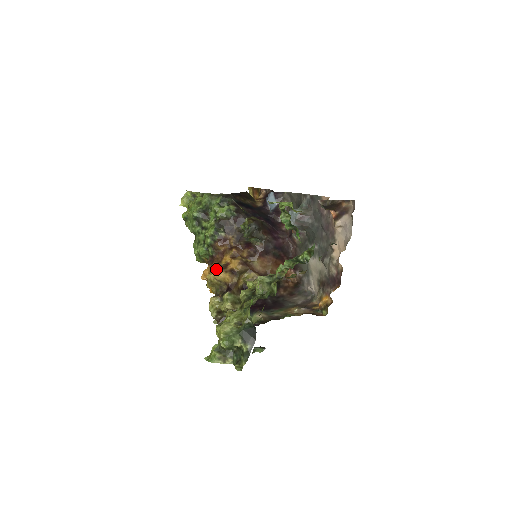
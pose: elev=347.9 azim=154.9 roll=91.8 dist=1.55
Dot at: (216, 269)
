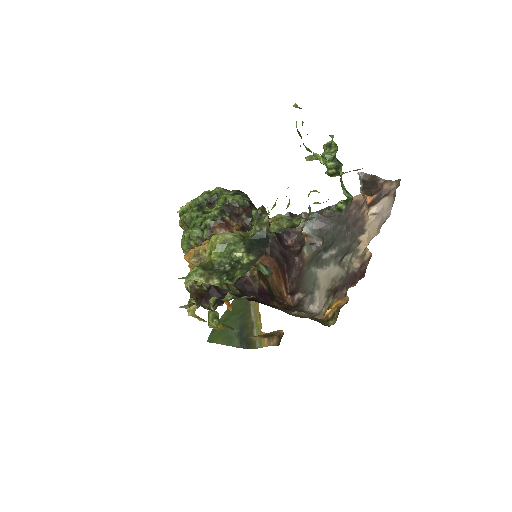
Dot at: occluded
